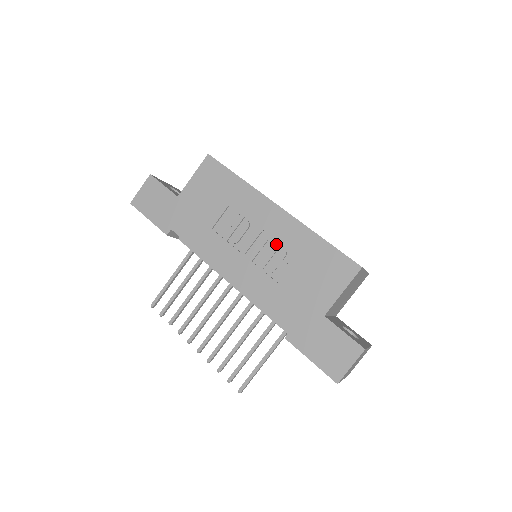
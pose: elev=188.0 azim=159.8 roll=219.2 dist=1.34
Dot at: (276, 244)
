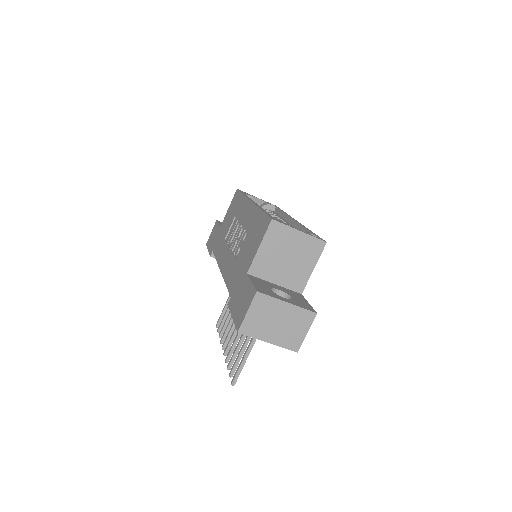
Dot at: (244, 231)
